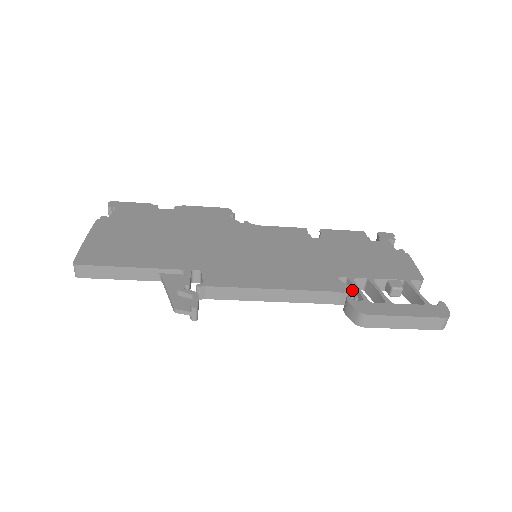
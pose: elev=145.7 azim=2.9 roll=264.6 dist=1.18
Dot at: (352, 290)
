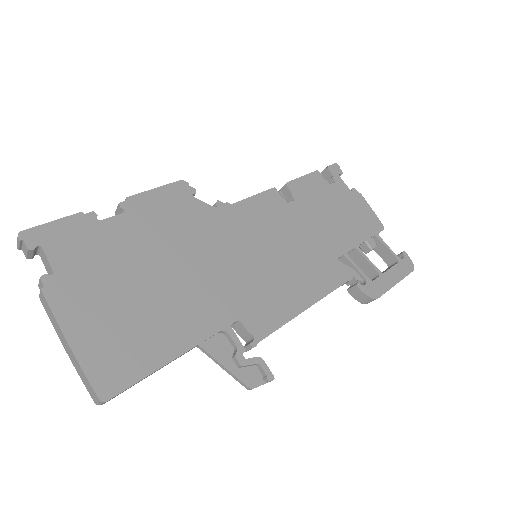
Dot at: (355, 272)
